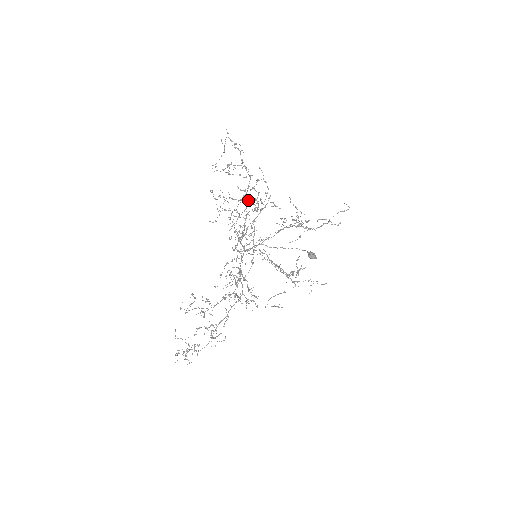
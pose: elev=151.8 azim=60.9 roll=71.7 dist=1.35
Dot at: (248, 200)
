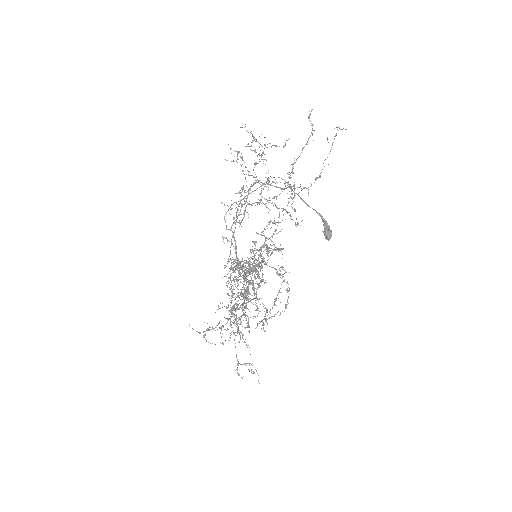
Dot at: (286, 304)
